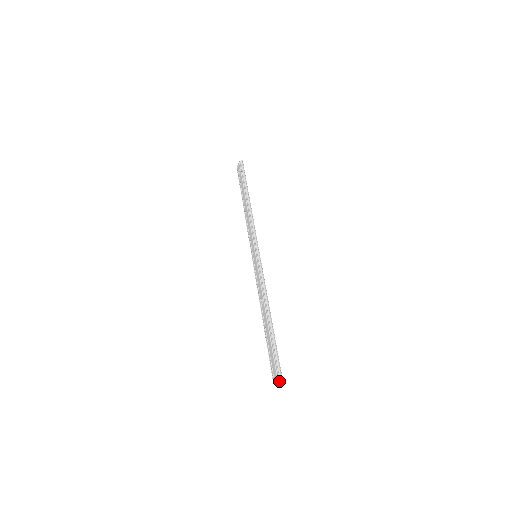
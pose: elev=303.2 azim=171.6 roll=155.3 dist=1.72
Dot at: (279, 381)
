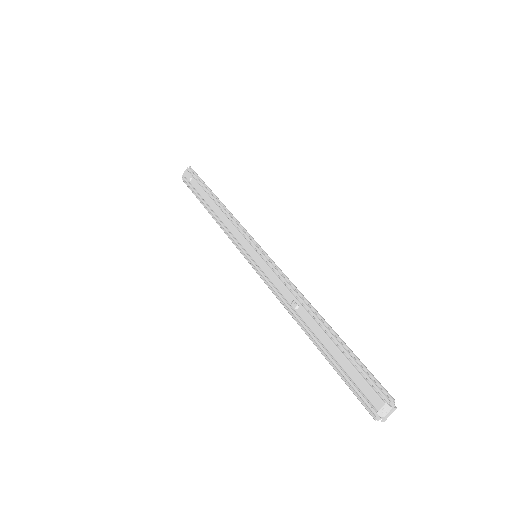
Dot at: (391, 412)
